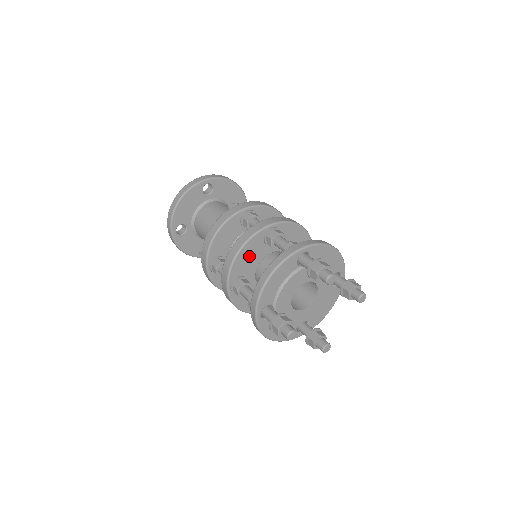
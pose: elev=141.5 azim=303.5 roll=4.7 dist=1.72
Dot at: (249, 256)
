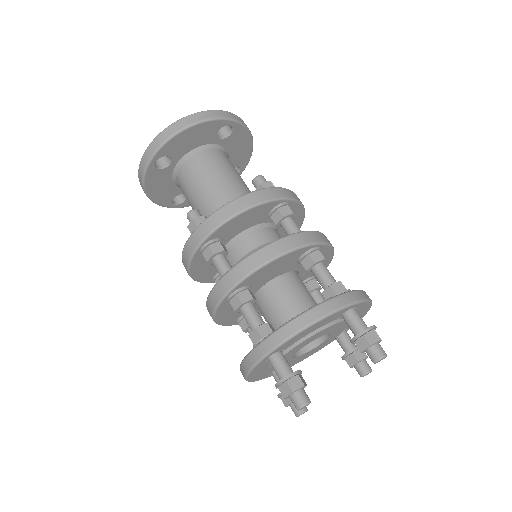
Dot at: (275, 268)
